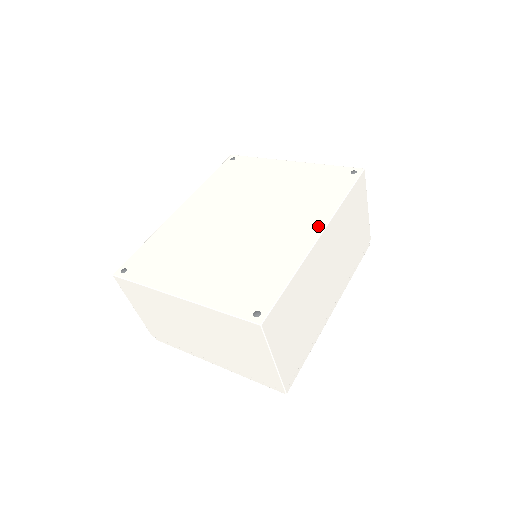
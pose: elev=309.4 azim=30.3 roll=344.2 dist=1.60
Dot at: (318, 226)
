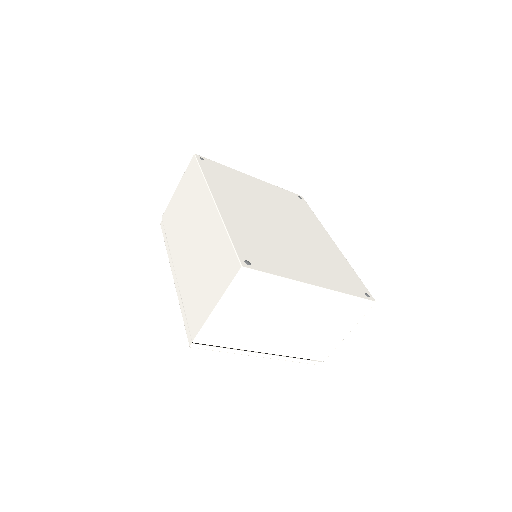
Dot at: (327, 235)
